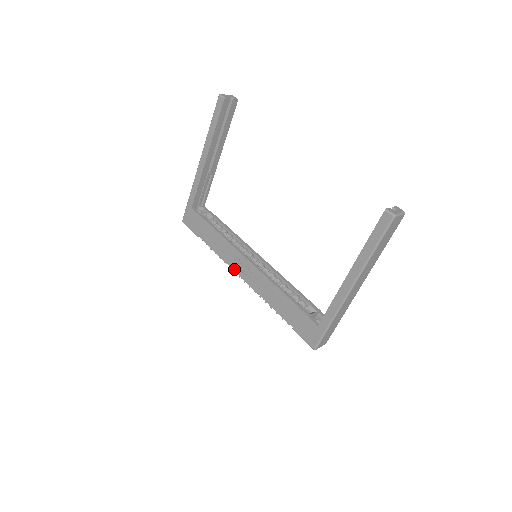
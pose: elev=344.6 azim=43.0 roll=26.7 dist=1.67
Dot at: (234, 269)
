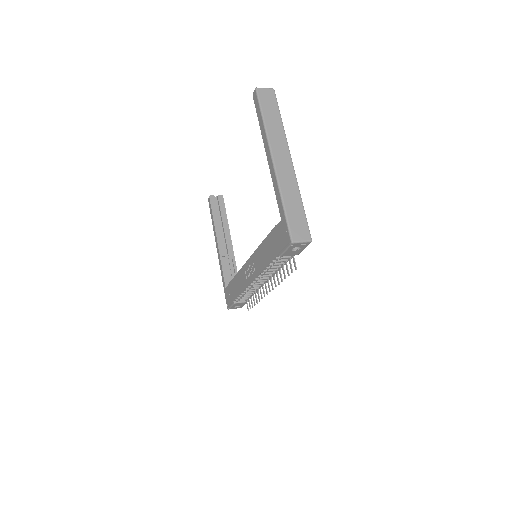
Dot at: (248, 283)
